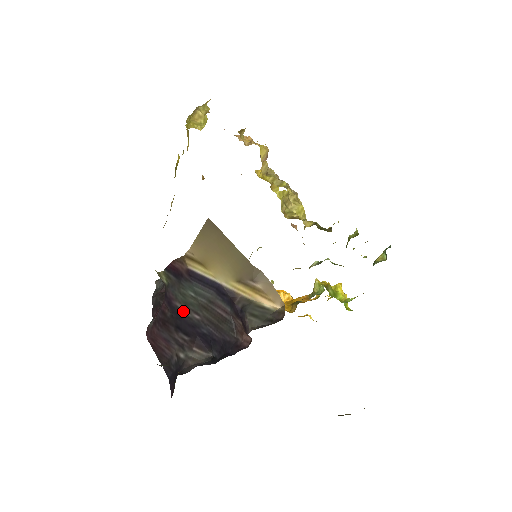
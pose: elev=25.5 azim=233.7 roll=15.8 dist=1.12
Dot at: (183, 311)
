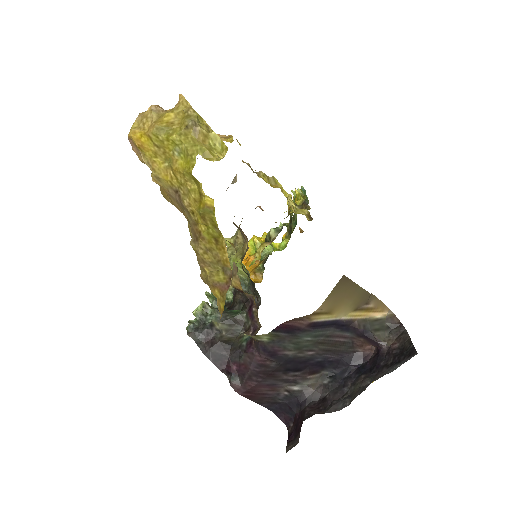
Dot at: (294, 355)
